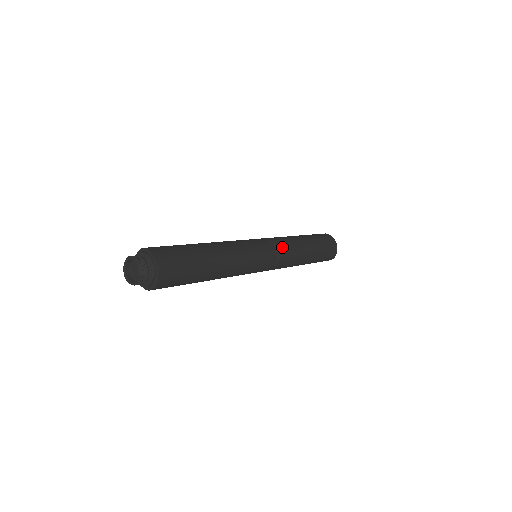
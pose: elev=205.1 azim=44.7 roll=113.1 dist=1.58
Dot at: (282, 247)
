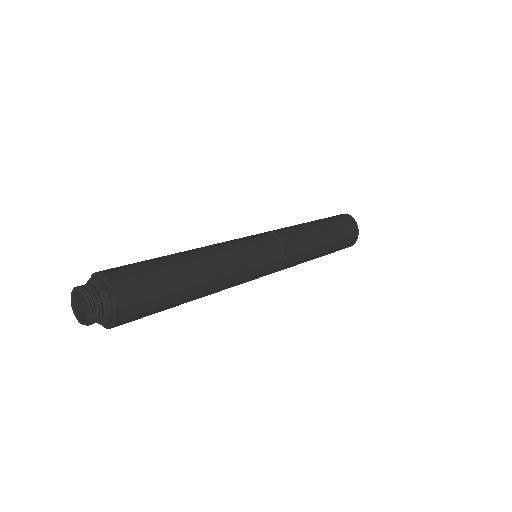
Dot at: (291, 247)
